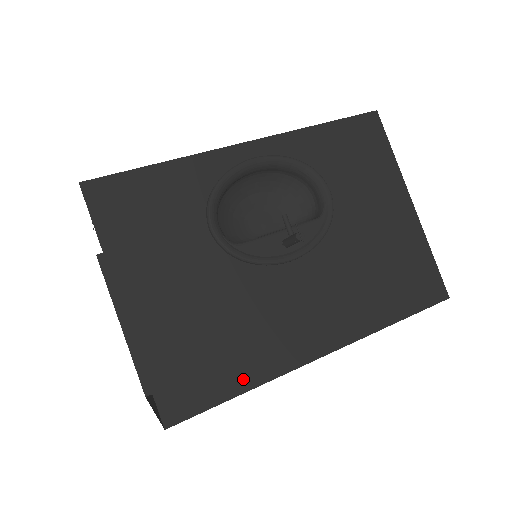
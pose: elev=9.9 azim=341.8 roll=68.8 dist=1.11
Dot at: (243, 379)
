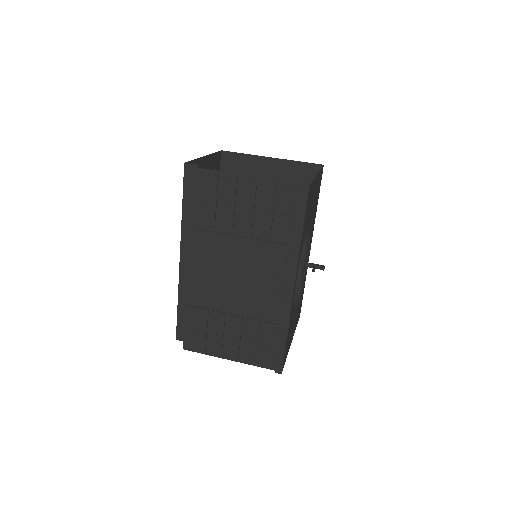
Dot at: (304, 285)
